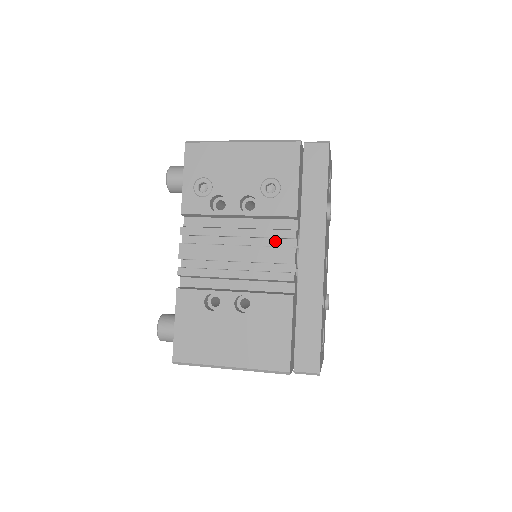
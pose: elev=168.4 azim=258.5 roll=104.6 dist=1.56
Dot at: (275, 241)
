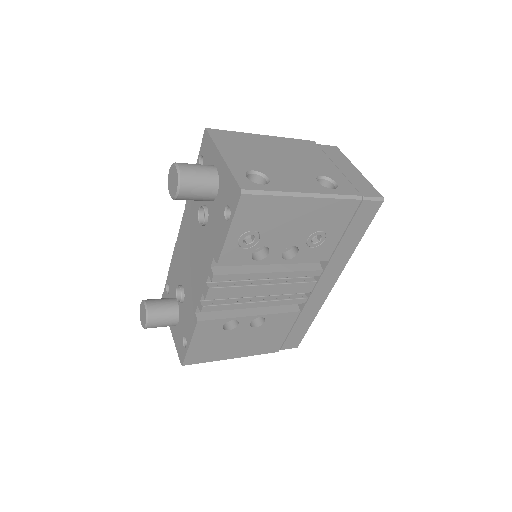
Dot at: occluded
